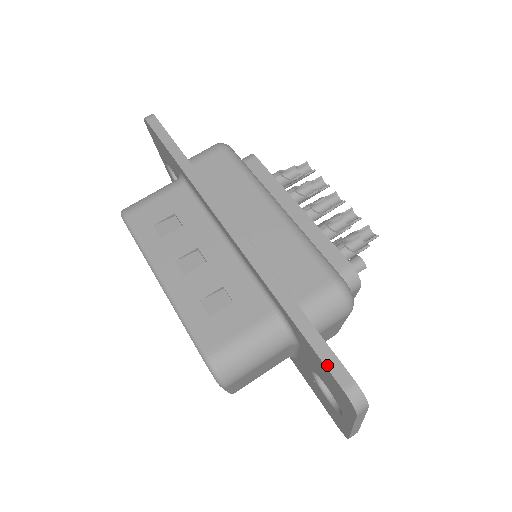
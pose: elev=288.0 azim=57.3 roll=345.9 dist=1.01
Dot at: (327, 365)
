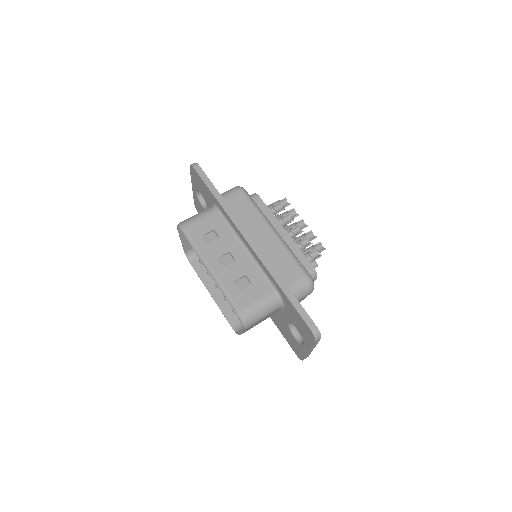
Dot at: (303, 318)
